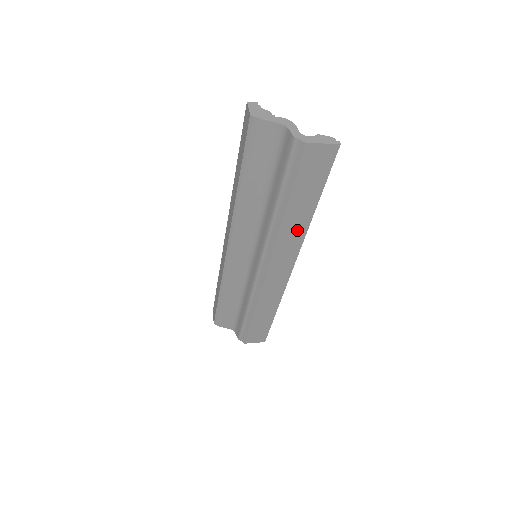
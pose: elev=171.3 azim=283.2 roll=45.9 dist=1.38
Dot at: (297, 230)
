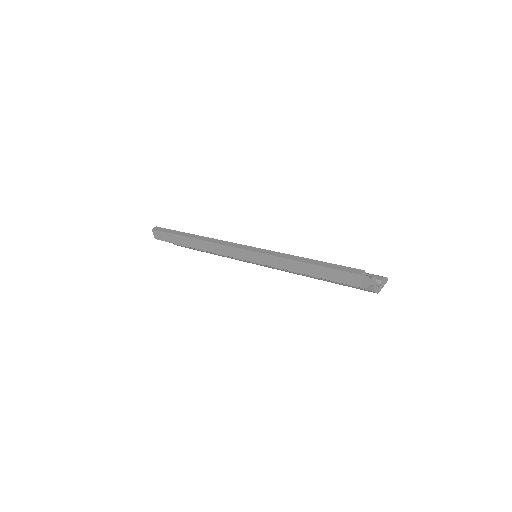
Dot at: occluded
